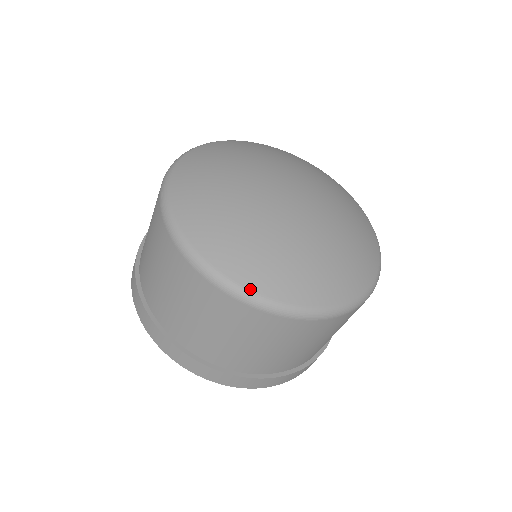
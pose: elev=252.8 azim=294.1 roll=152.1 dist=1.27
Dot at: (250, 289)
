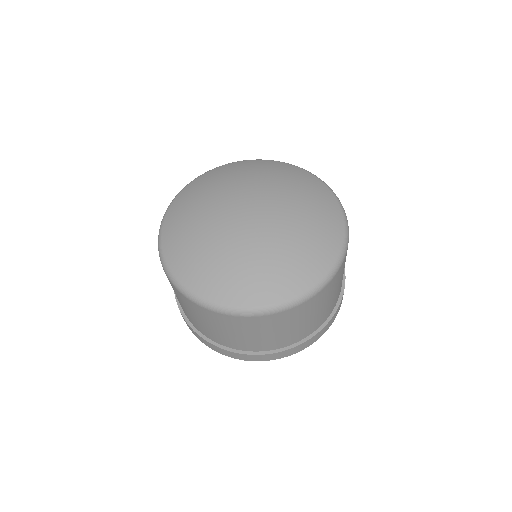
Dot at: (259, 306)
